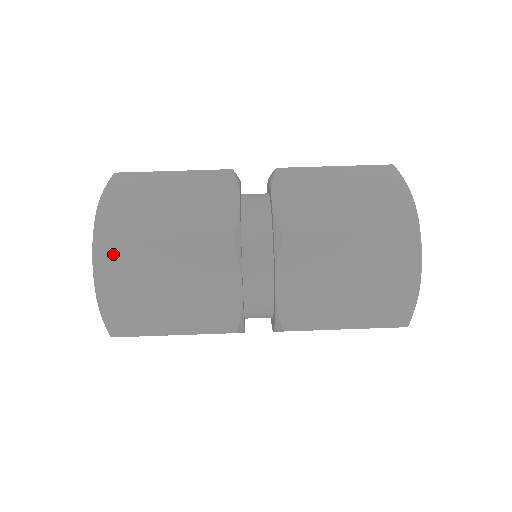
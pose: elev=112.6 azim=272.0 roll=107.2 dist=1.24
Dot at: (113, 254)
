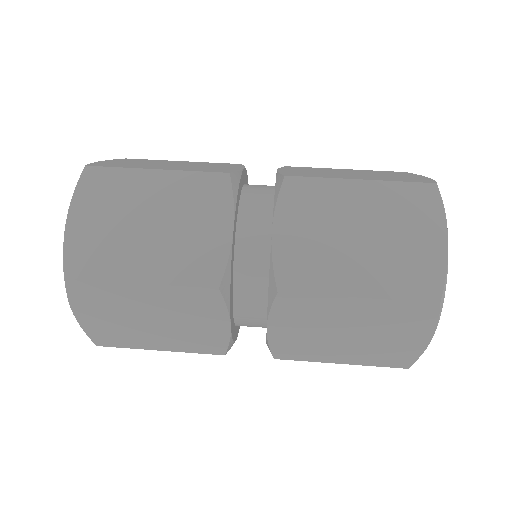
Dot at: (86, 289)
